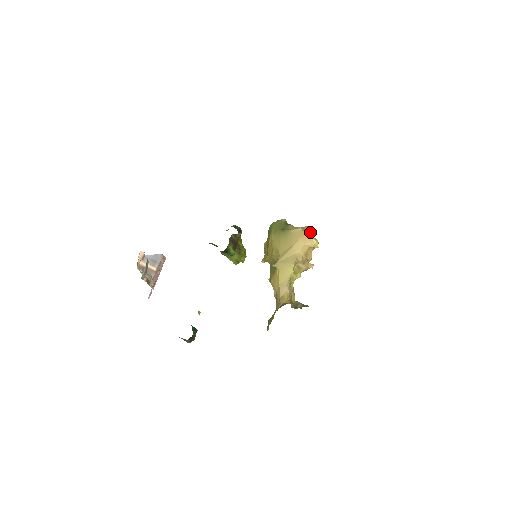
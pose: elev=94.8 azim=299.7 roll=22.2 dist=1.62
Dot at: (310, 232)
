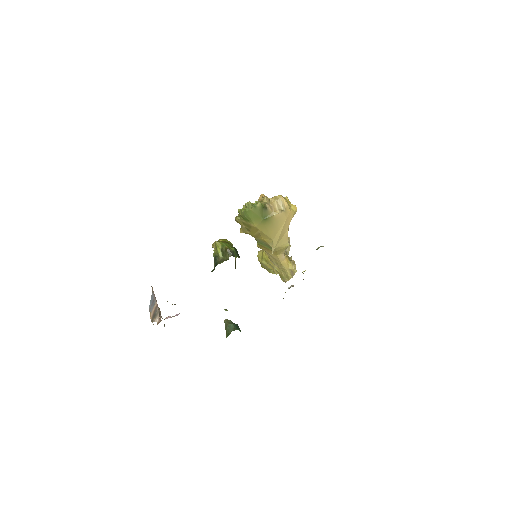
Dot at: (288, 205)
